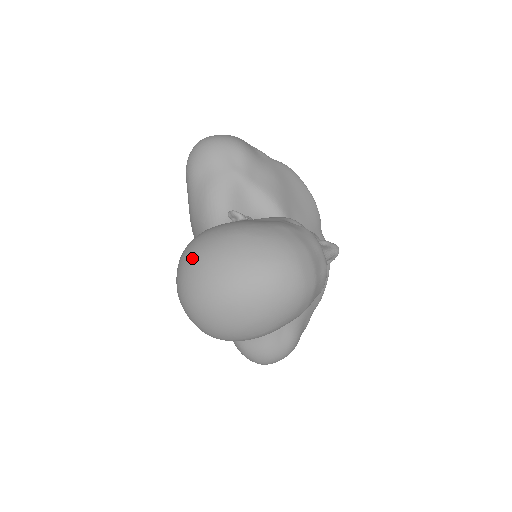
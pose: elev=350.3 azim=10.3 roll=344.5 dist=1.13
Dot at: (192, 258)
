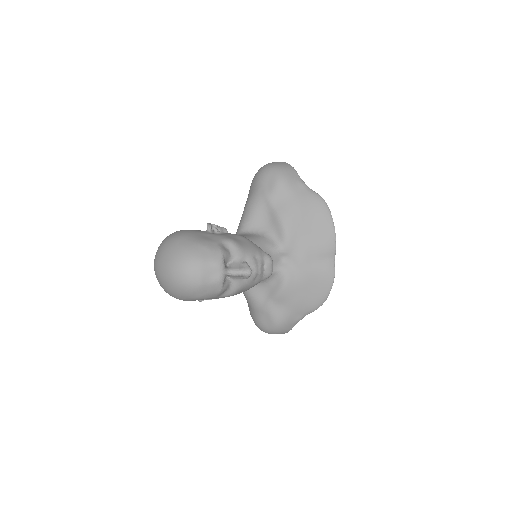
Dot at: occluded
